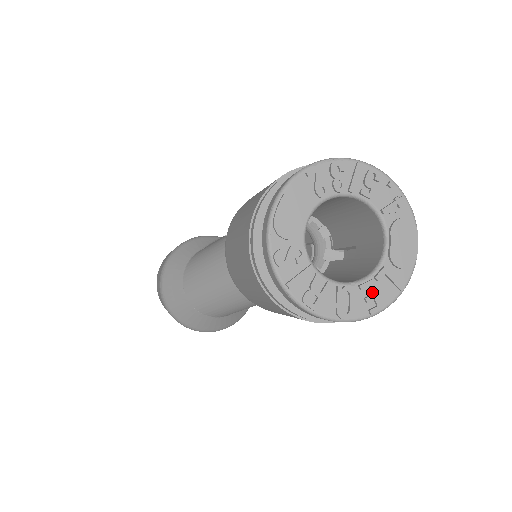
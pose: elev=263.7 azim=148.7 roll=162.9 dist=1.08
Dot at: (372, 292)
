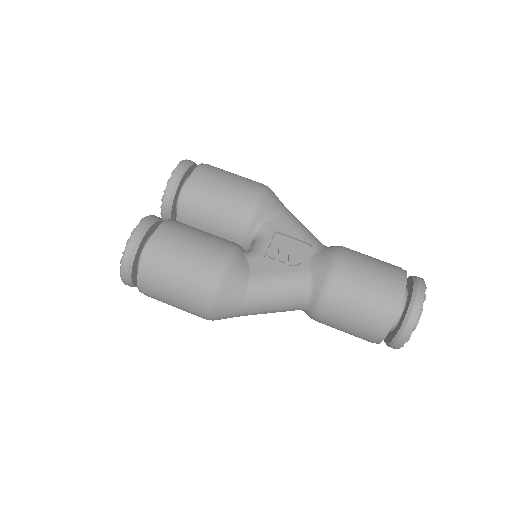
Dot at: occluded
